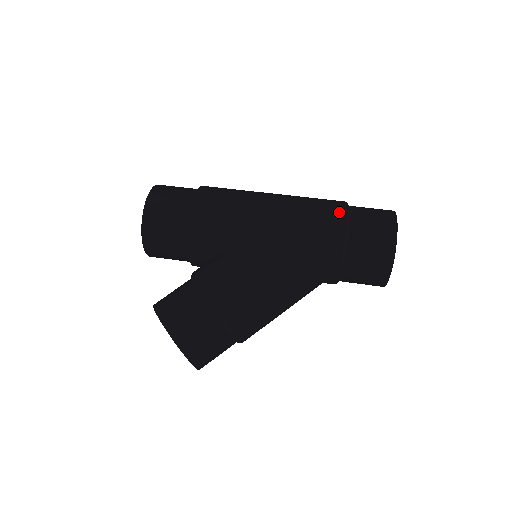
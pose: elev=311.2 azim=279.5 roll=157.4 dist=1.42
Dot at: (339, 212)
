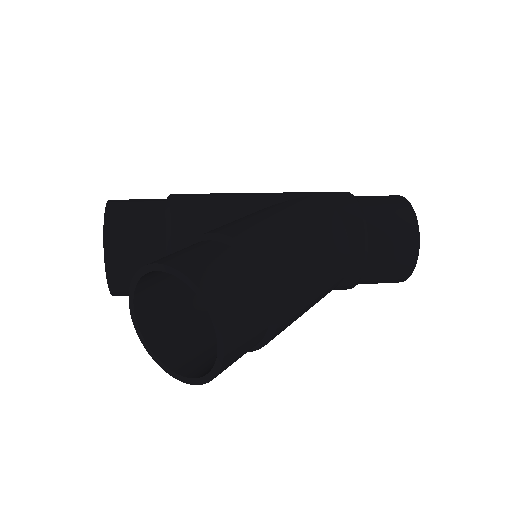
Dot at: occluded
